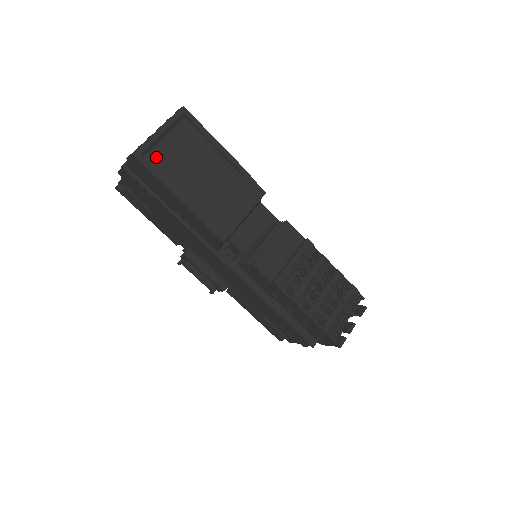
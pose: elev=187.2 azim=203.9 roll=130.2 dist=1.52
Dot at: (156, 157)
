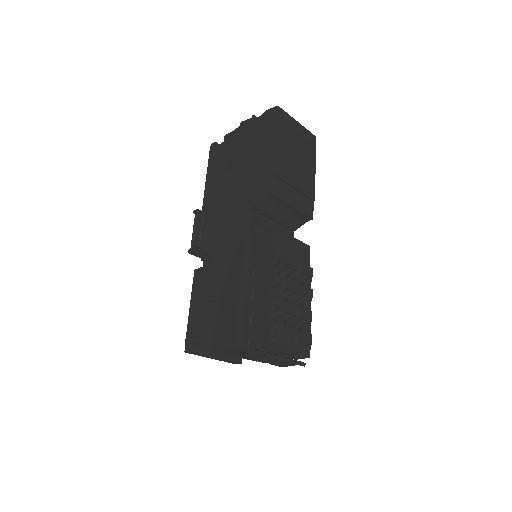
Dot at: (284, 125)
